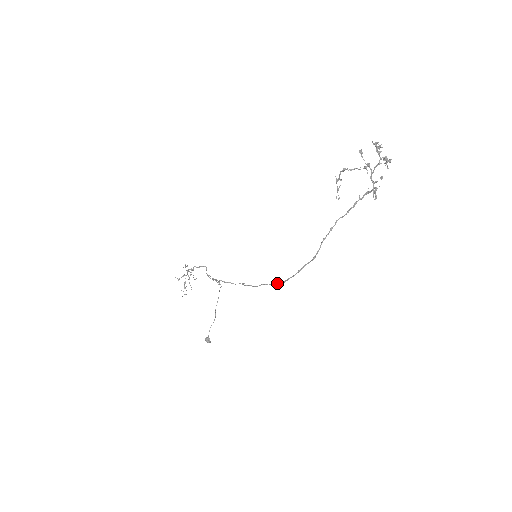
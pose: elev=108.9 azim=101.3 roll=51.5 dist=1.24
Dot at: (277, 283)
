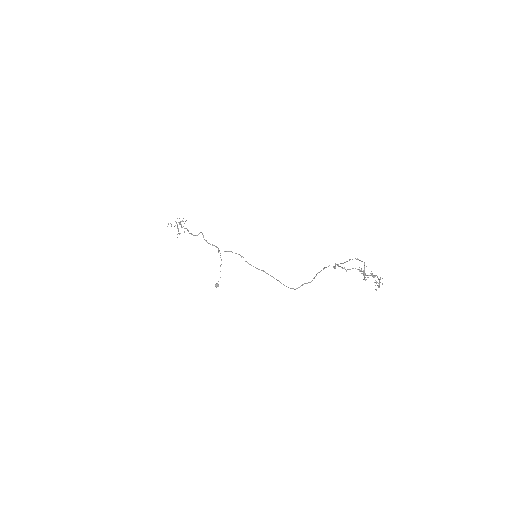
Dot at: occluded
